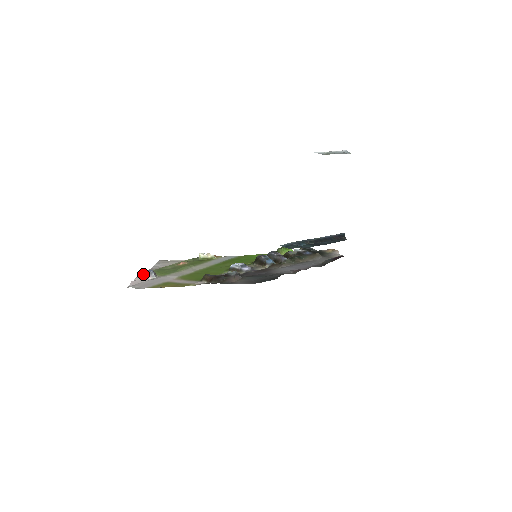
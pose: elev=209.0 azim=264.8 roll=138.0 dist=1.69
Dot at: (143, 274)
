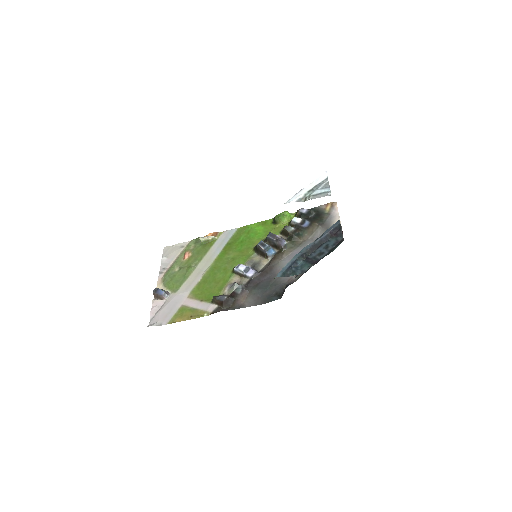
Dot at: (157, 296)
